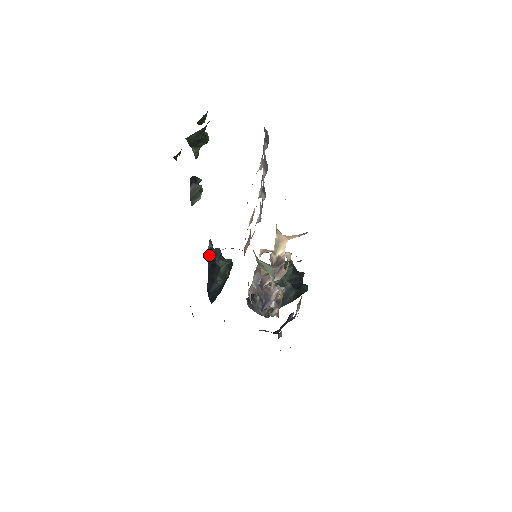
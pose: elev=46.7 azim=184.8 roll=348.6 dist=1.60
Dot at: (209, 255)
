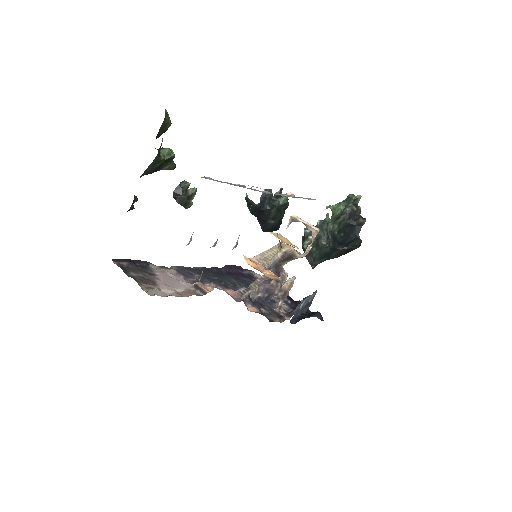
Dot at: occluded
